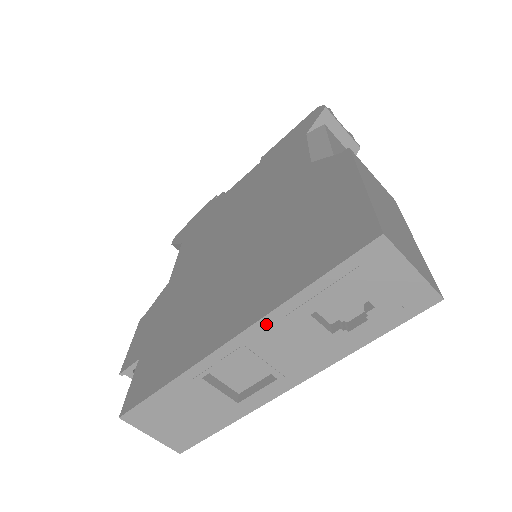
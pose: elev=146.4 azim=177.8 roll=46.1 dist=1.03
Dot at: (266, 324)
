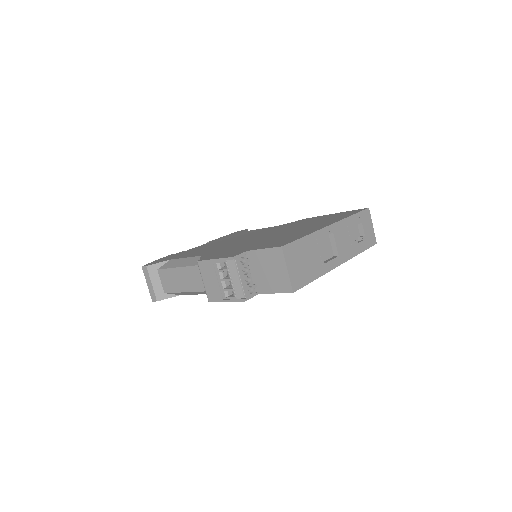
Dot at: (342, 224)
